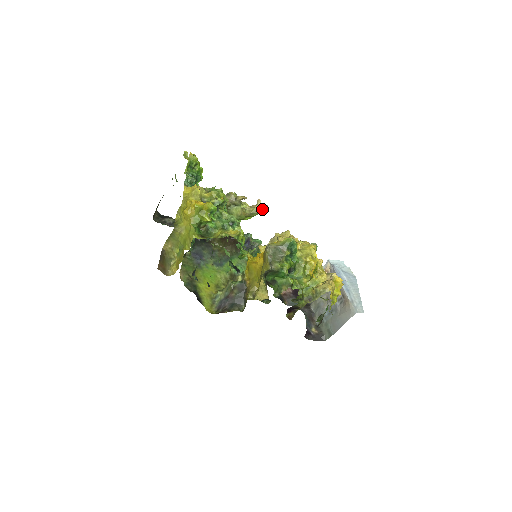
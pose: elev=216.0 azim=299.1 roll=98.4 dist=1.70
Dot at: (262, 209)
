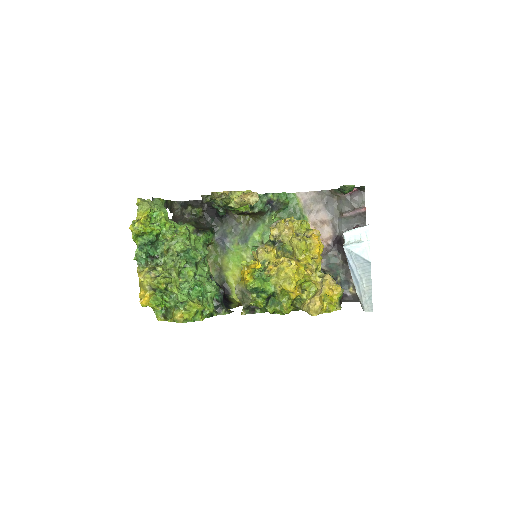
Dot at: (249, 202)
